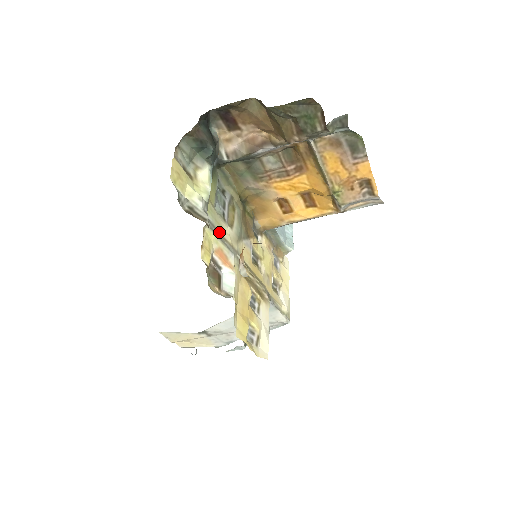
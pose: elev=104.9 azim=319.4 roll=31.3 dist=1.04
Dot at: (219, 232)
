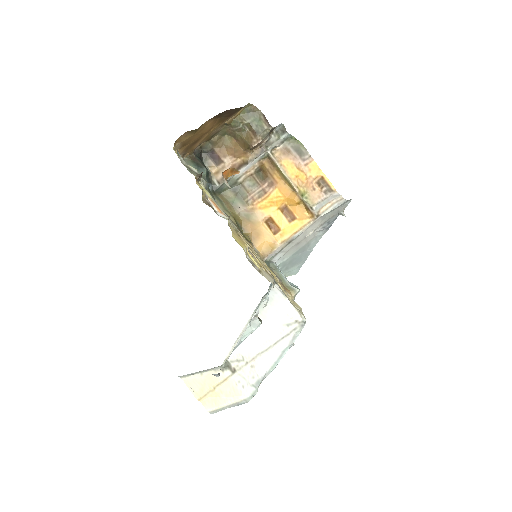
Dot at: occluded
